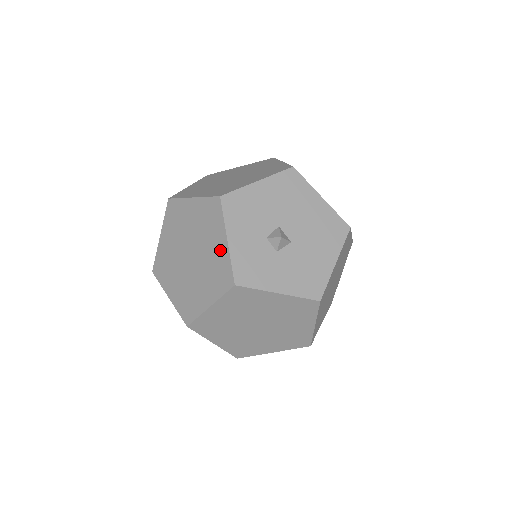
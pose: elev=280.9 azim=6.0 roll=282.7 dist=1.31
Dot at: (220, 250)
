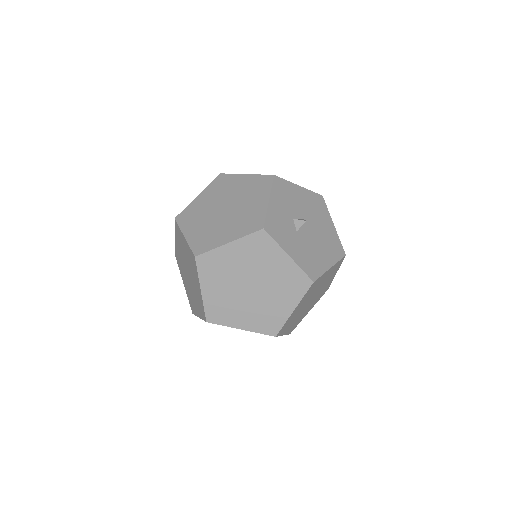
Dot at: (259, 206)
